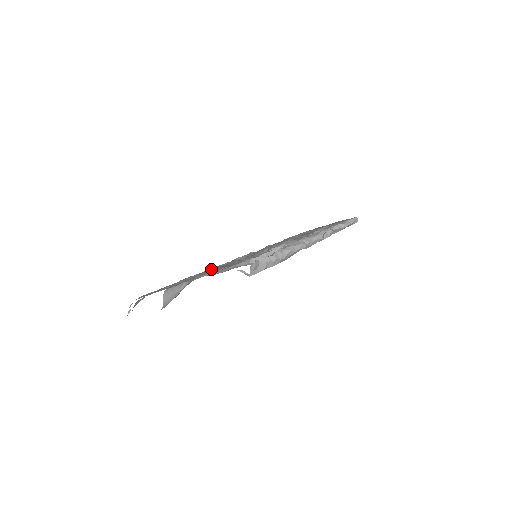
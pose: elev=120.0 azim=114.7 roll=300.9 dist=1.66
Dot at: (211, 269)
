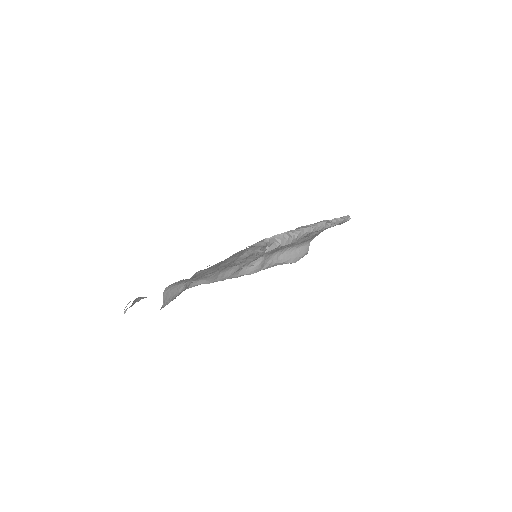
Dot at: occluded
